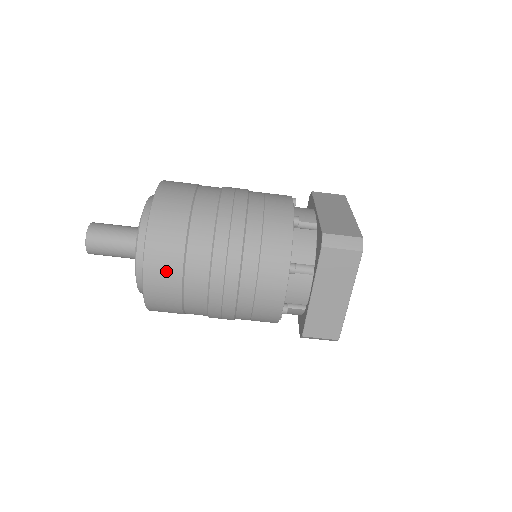
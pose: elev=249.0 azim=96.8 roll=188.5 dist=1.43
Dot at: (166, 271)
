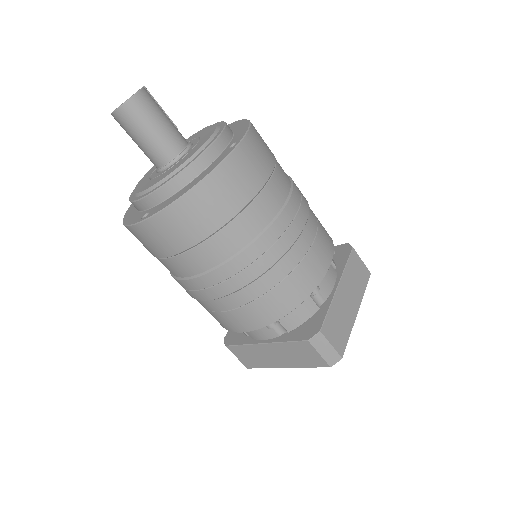
Dot at: (169, 238)
